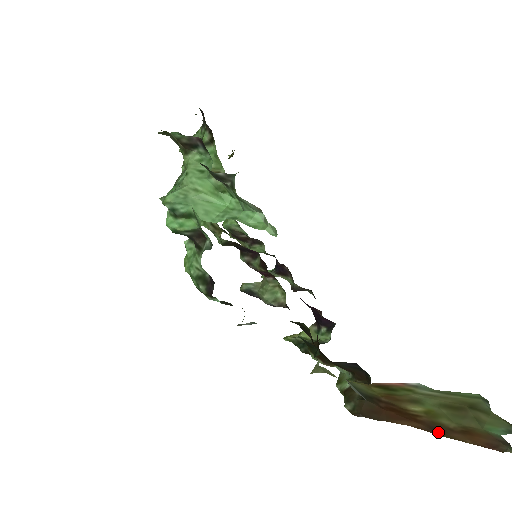
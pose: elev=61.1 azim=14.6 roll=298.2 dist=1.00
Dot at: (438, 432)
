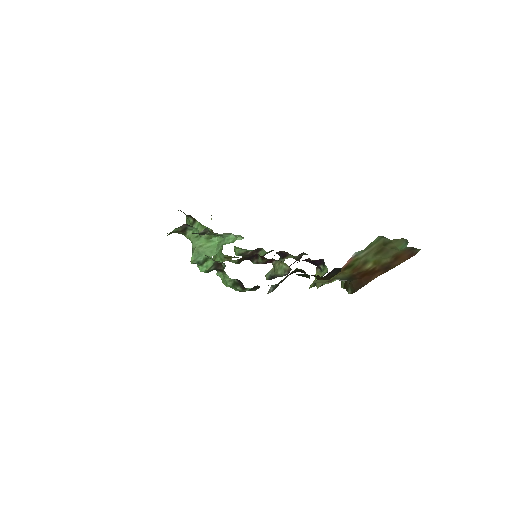
Dot at: (389, 269)
